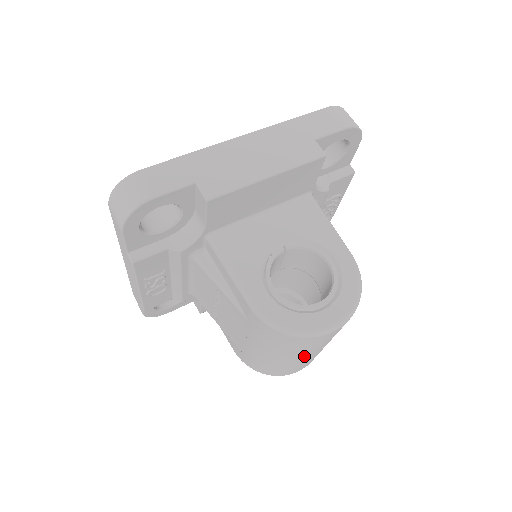
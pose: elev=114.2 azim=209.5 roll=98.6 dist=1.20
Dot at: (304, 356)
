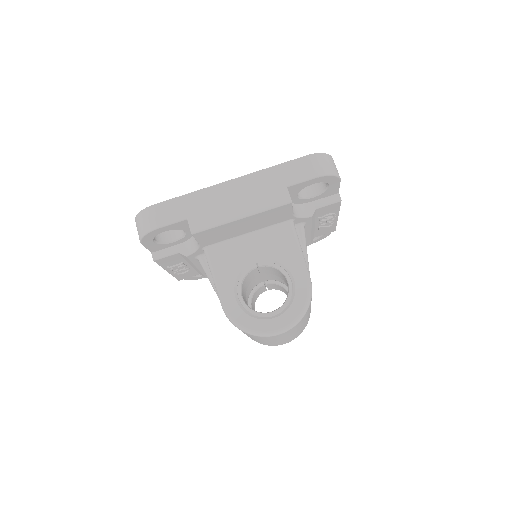
Dot at: (271, 341)
